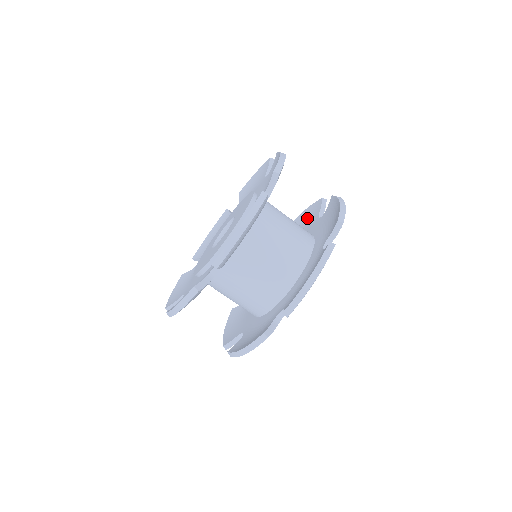
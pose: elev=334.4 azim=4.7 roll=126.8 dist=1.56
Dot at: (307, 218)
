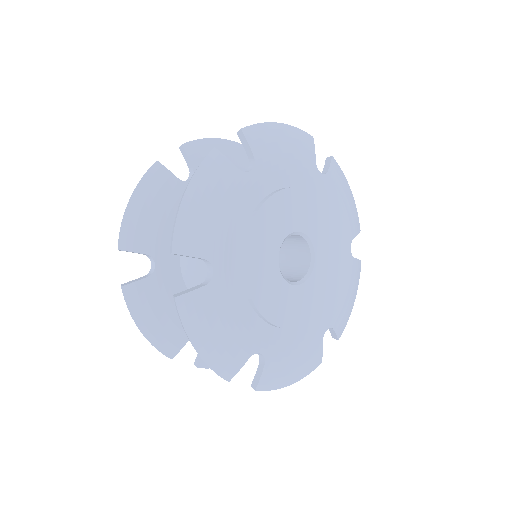
Dot at: occluded
